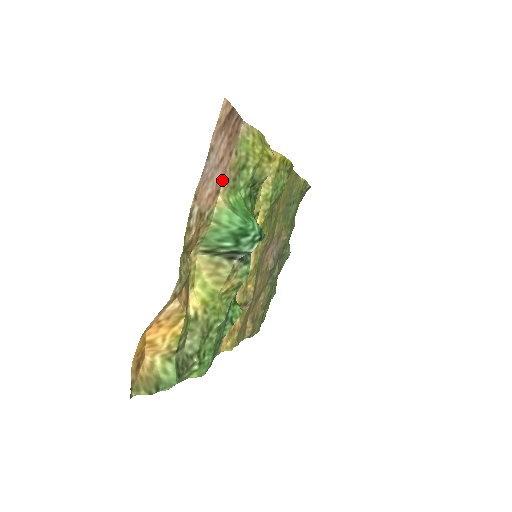
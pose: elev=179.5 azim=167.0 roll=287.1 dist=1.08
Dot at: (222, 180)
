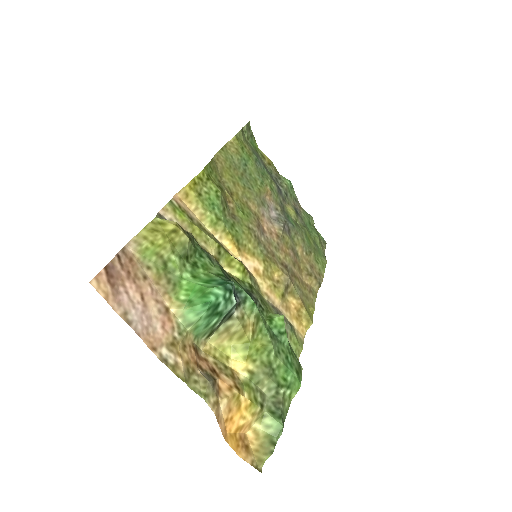
Dot at: (160, 300)
